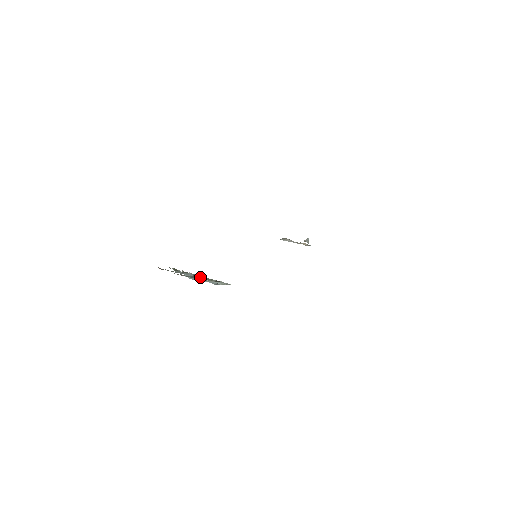
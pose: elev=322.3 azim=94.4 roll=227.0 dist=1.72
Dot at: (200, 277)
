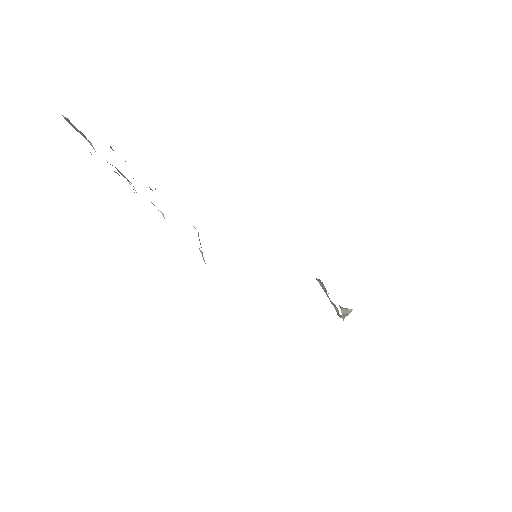
Dot at: (89, 142)
